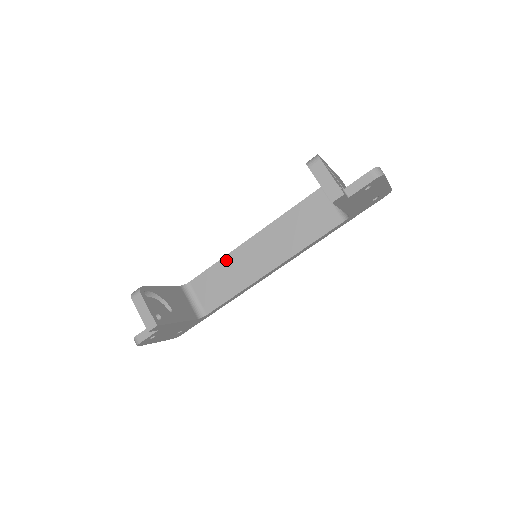
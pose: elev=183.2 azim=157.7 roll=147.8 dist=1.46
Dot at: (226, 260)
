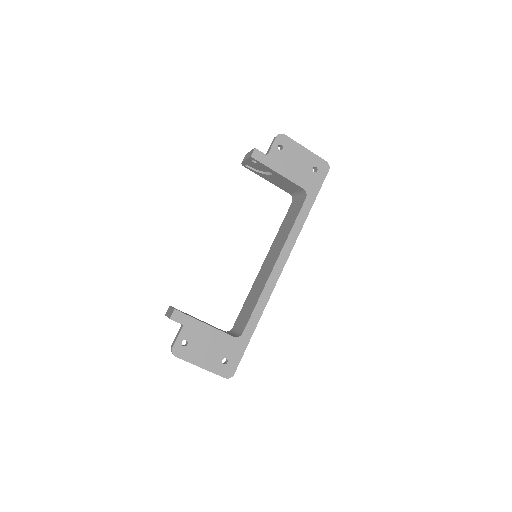
Dot at: (251, 291)
